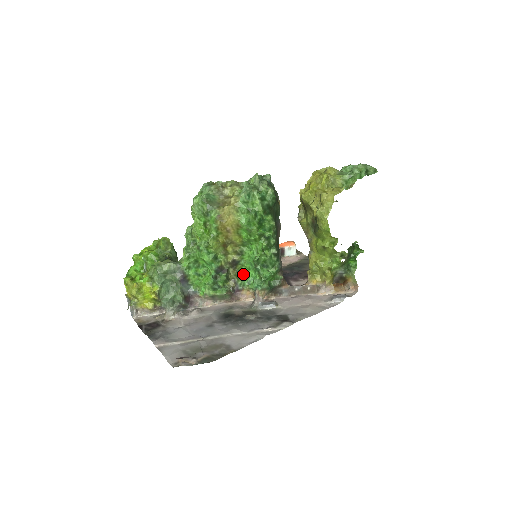
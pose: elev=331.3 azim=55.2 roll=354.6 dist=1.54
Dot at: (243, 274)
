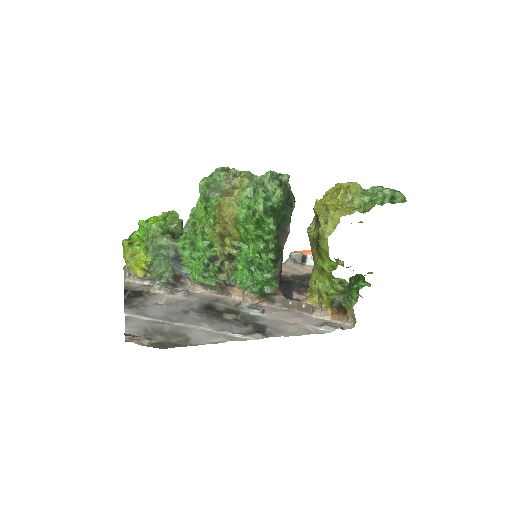
Dot at: (239, 270)
